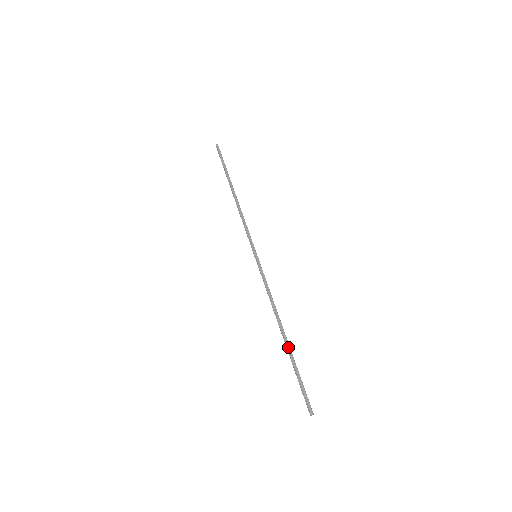
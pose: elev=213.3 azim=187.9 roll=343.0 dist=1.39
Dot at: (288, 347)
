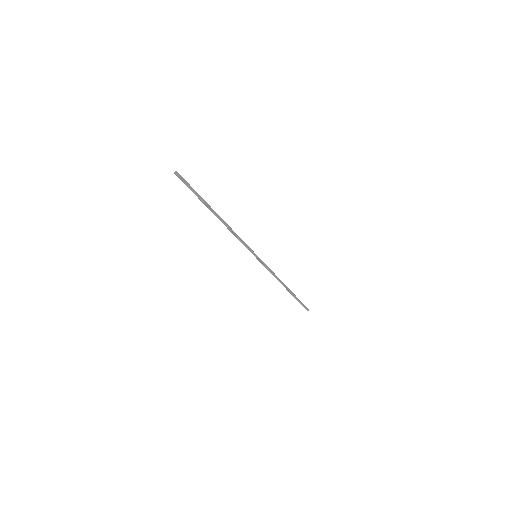
Dot at: (292, 293)
